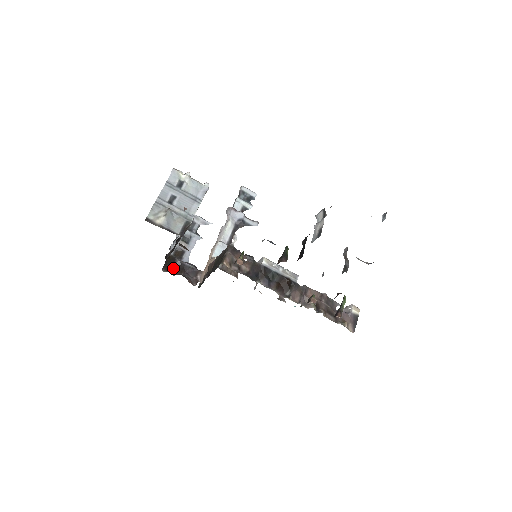
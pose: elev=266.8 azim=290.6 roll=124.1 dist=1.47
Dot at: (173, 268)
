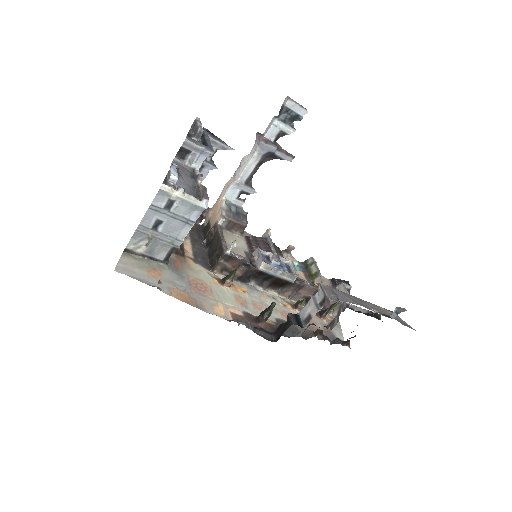
Dot at: occluded
